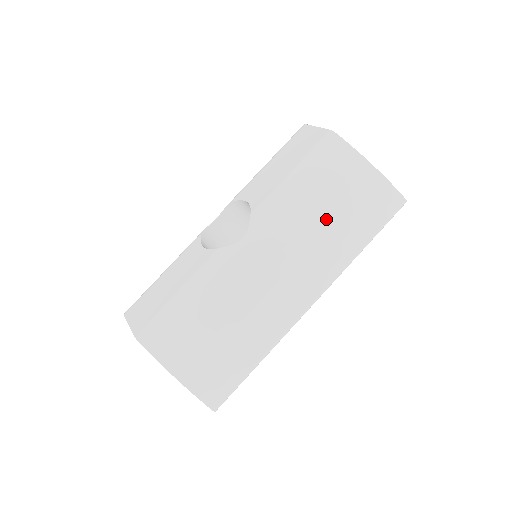
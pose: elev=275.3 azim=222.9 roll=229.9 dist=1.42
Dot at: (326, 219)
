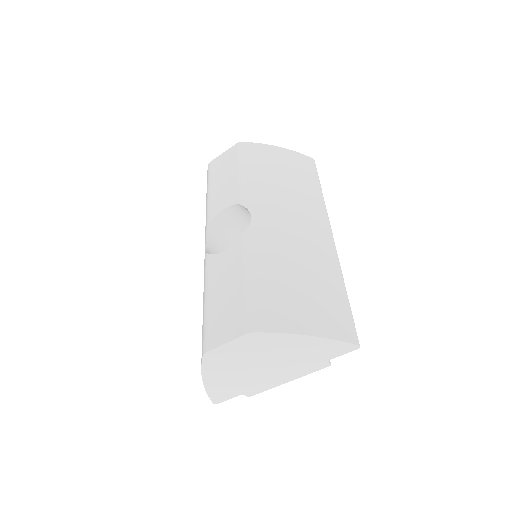
Dot at: (288, 182)
